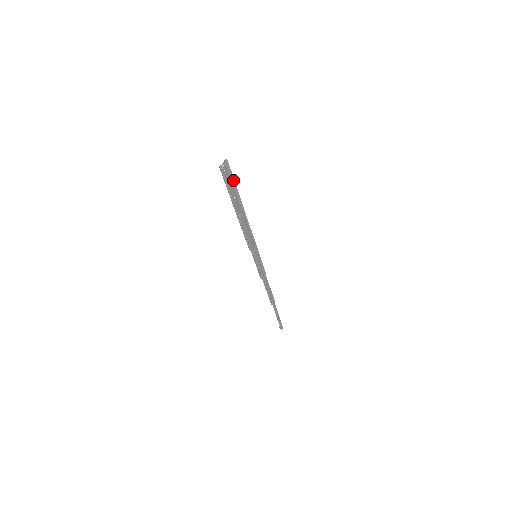
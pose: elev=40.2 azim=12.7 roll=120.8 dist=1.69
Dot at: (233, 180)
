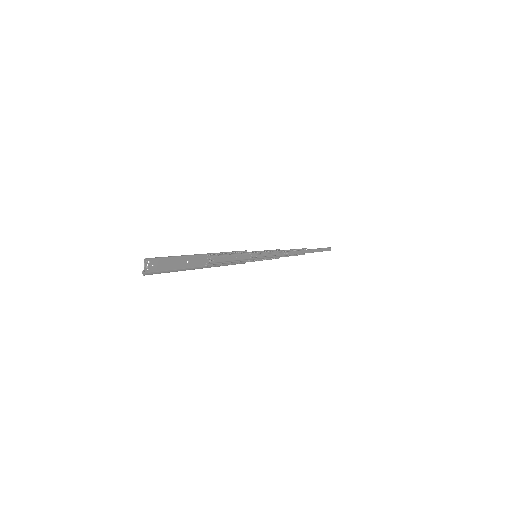
Dot at: (172, 256)
